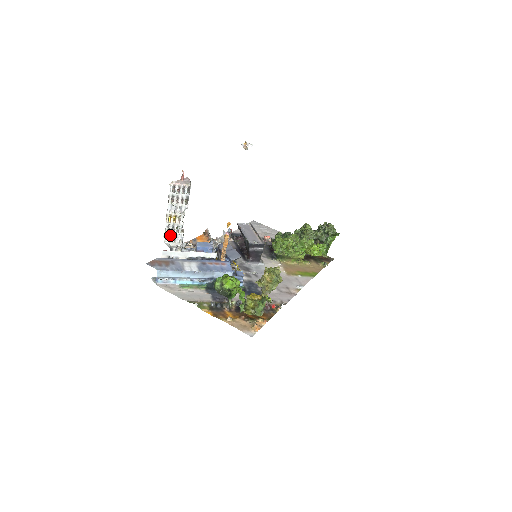
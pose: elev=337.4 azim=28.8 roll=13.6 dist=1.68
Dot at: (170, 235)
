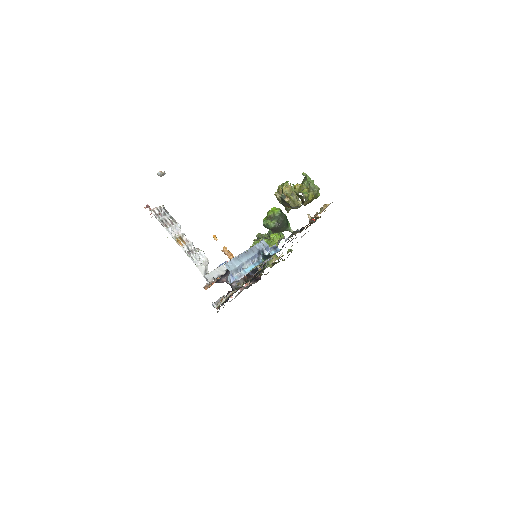
Dot at: (194, 257)
